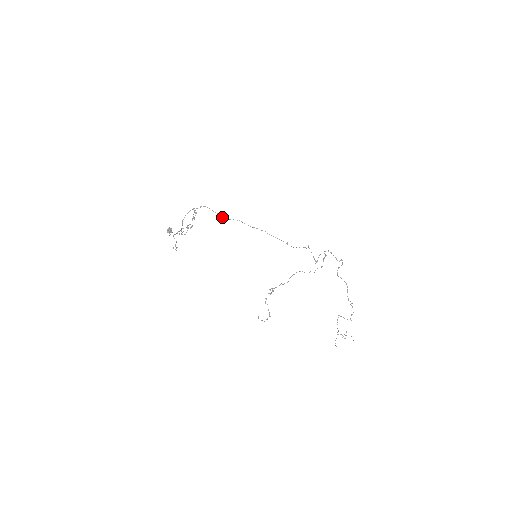
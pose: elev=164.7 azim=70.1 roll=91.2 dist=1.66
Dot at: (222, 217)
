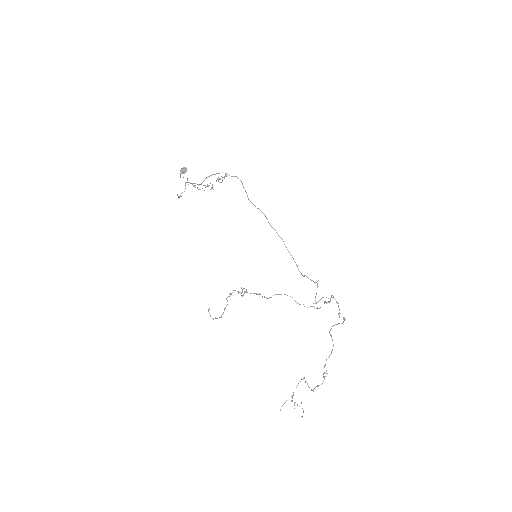
Dot at: occluded
